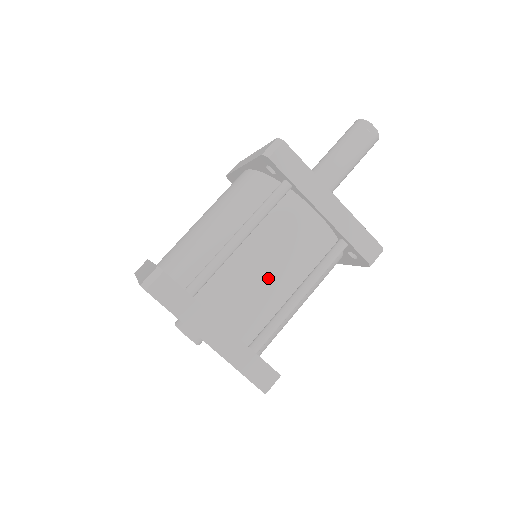
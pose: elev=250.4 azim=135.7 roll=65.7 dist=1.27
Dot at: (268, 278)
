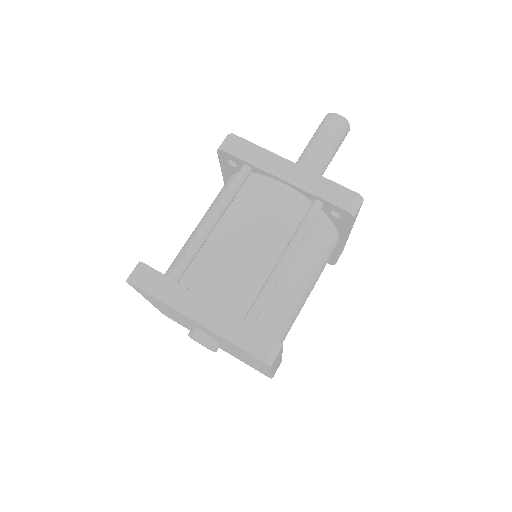
Dot at: (246, 250)
